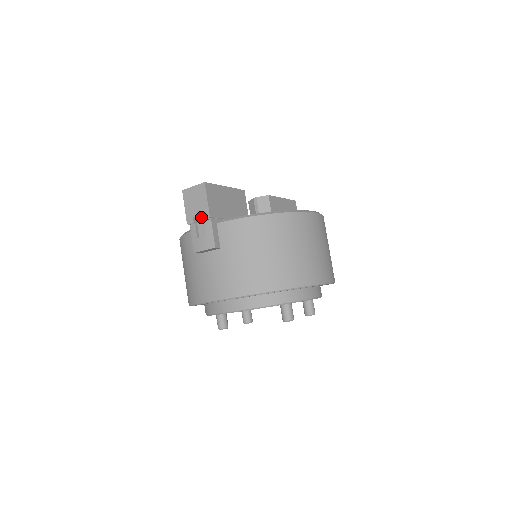
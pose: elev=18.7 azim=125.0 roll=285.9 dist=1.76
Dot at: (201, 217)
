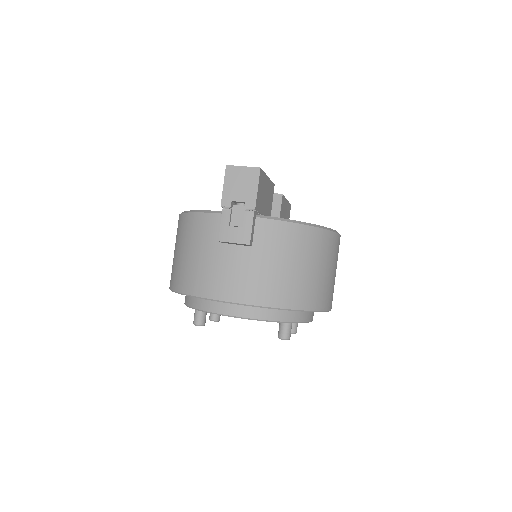
Dot at: (239, 203)
